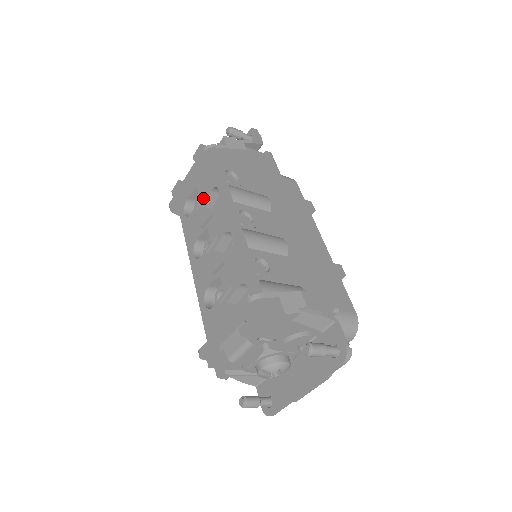
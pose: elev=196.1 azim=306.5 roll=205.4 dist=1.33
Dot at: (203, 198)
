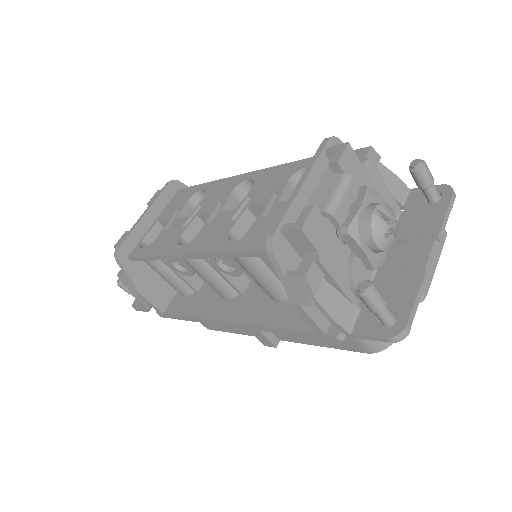
Dot at: (173, 218)
